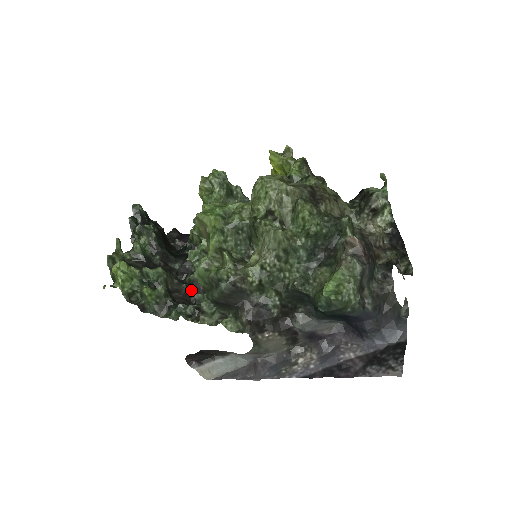
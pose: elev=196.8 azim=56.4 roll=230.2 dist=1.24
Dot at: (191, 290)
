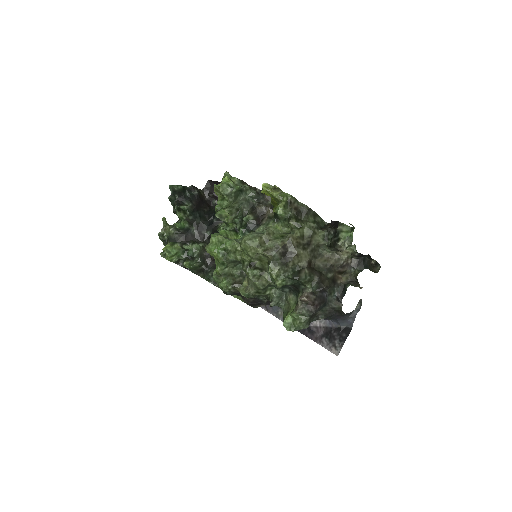
Dot at: occluded
